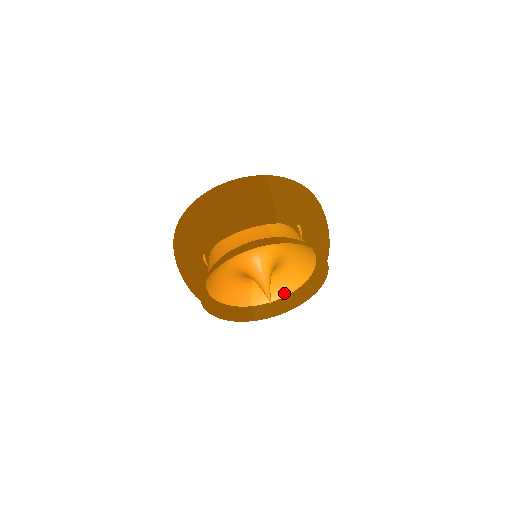
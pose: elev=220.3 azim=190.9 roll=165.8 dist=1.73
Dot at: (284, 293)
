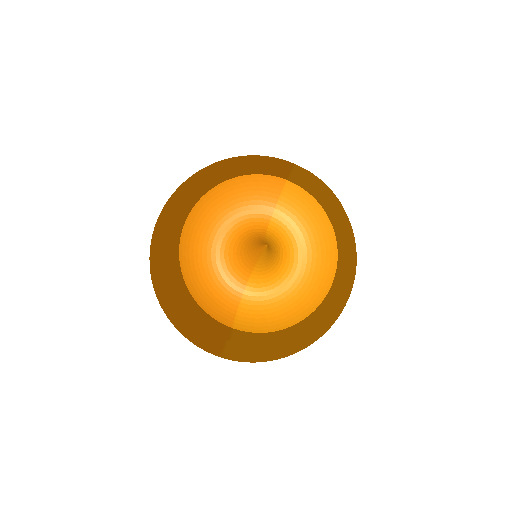
Dot at: (286, 324)
